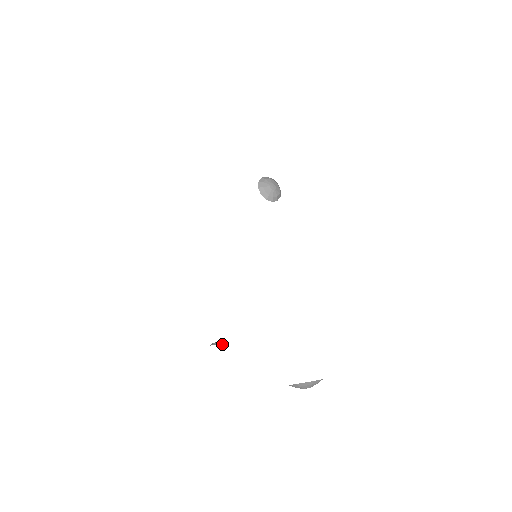
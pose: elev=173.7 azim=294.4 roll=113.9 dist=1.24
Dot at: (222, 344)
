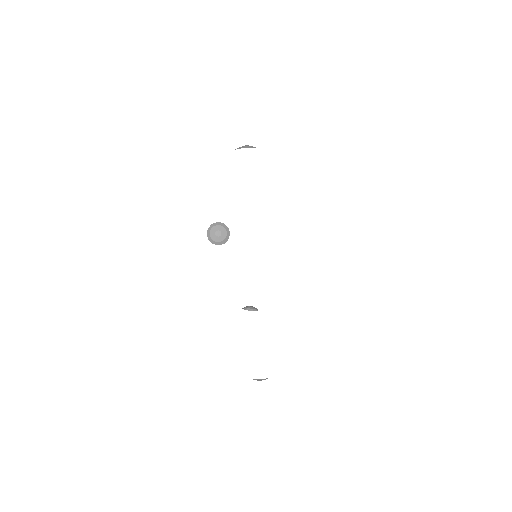
Dot at: (250, 310)
